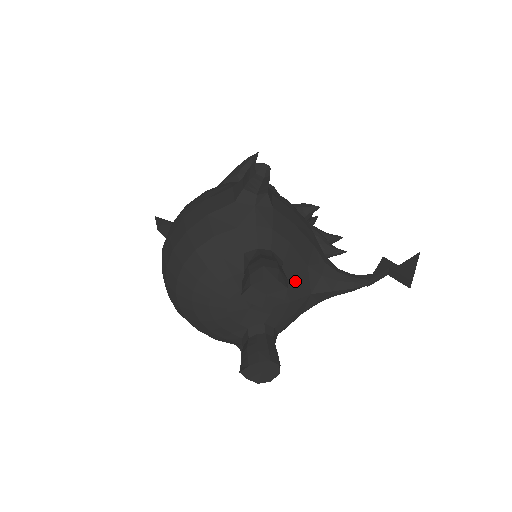
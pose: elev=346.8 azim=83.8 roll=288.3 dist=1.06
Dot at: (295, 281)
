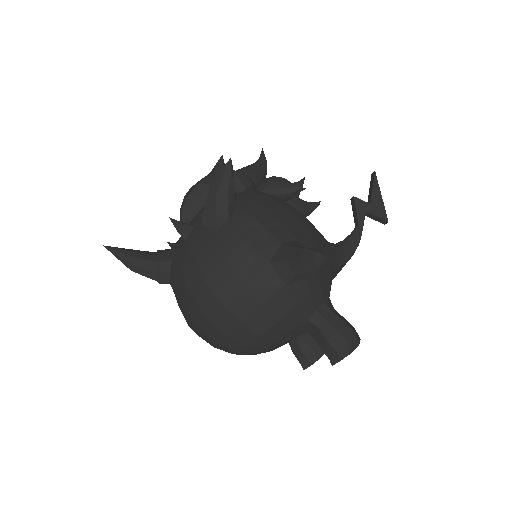
Dot at: occluded
